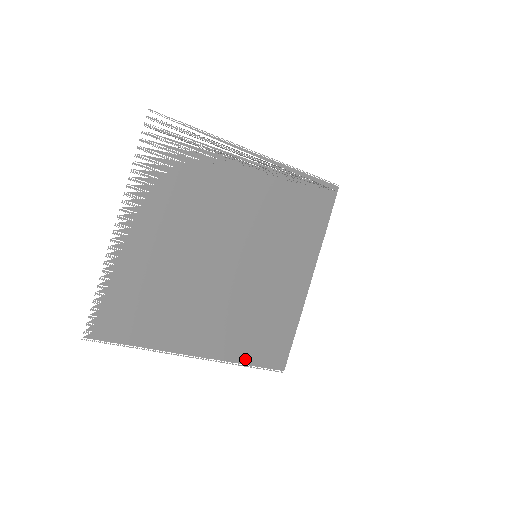
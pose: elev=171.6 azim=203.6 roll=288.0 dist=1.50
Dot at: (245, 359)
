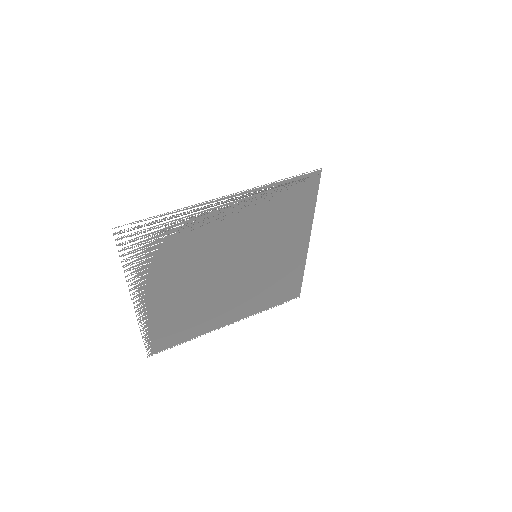
Dot at: (268, 307)
